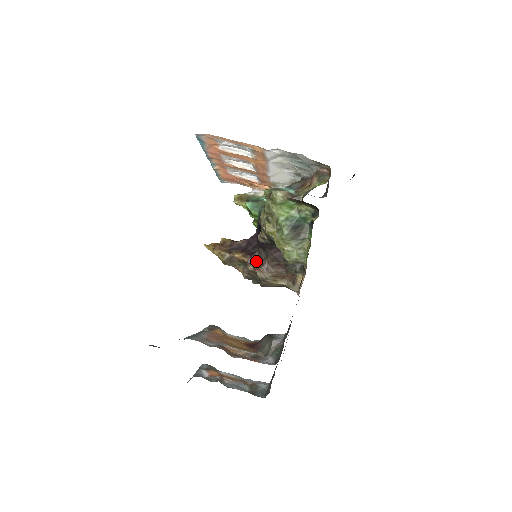
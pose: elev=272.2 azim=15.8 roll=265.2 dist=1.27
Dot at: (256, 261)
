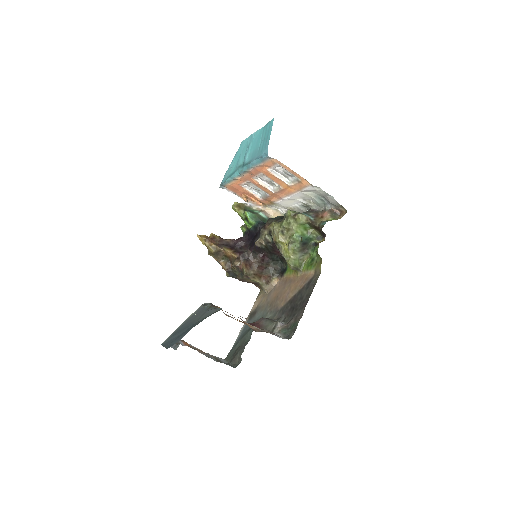
Dot at: (244, 259)
